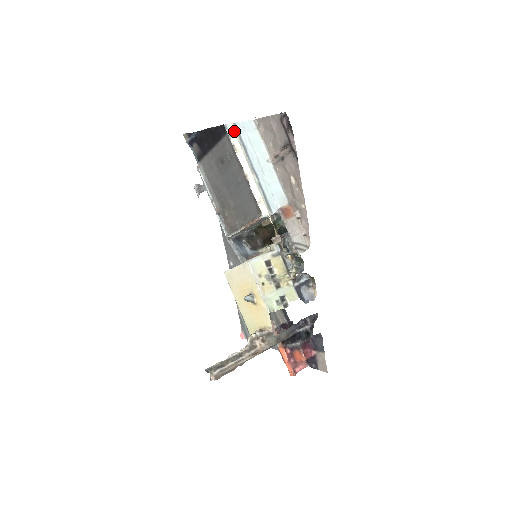
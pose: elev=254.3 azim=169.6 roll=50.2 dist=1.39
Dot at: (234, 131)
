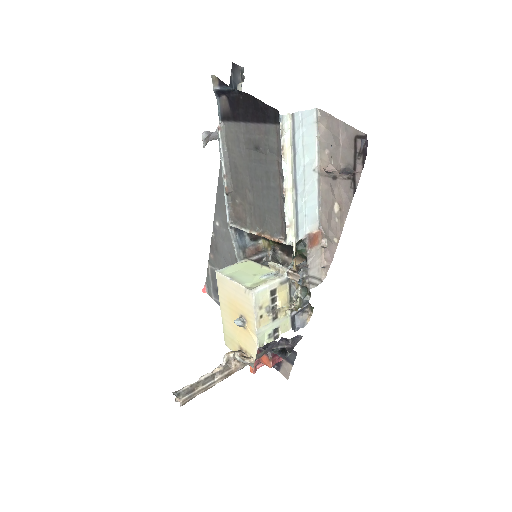
Dot at: (289, 126)
